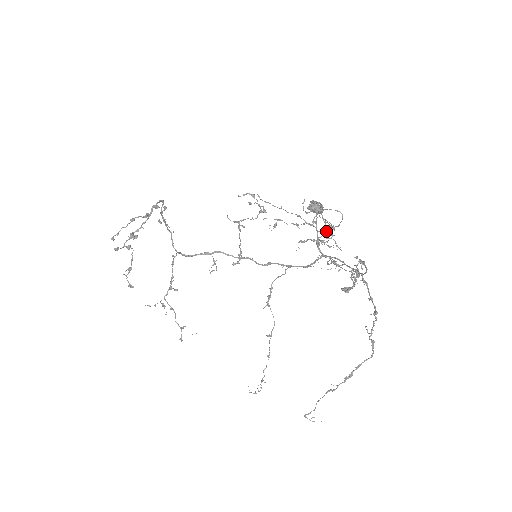
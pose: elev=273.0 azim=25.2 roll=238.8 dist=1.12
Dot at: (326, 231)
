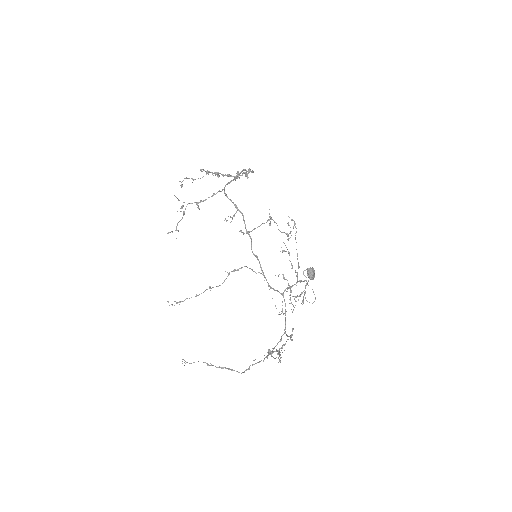
Dot at: (299, 296)
